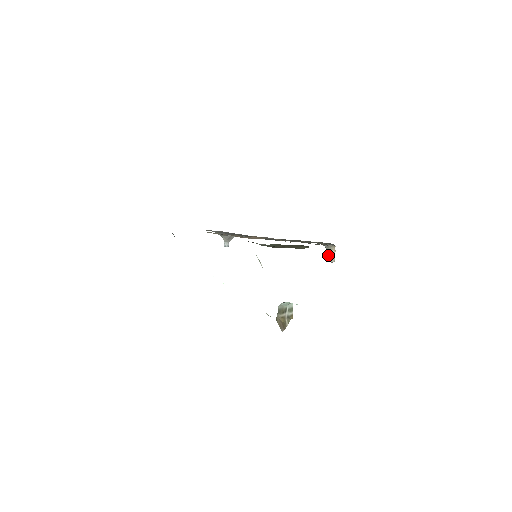
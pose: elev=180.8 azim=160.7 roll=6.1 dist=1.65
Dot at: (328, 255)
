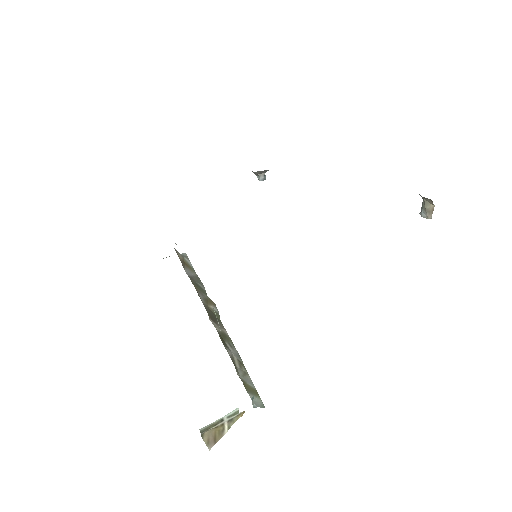
Dot at: (422, 207)
